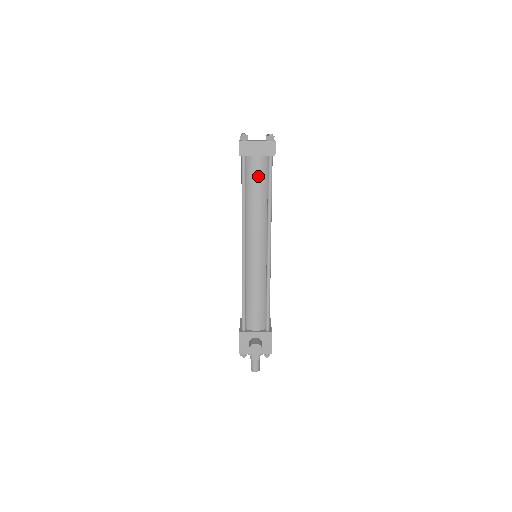
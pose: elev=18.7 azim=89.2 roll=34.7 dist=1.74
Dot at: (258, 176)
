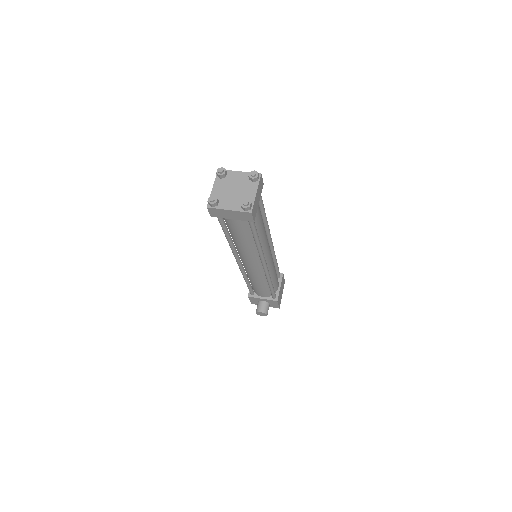
Dot at: (239, 229)
